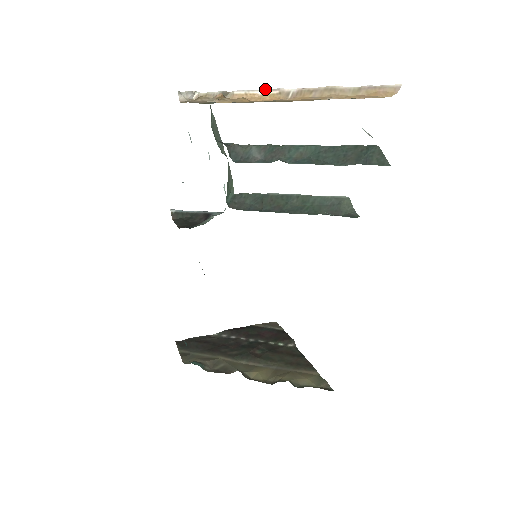
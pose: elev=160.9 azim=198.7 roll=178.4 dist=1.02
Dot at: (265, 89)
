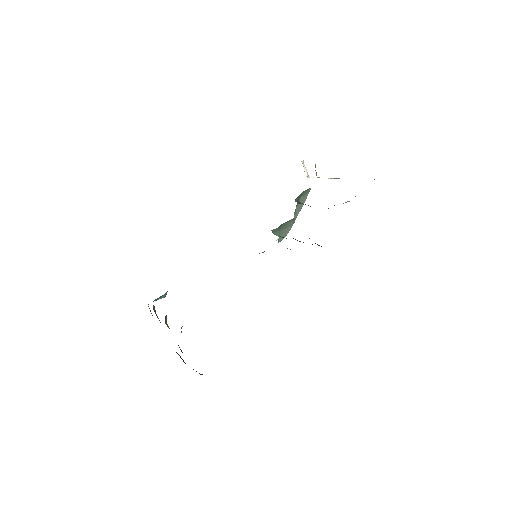
Dot at: (333, 178)
